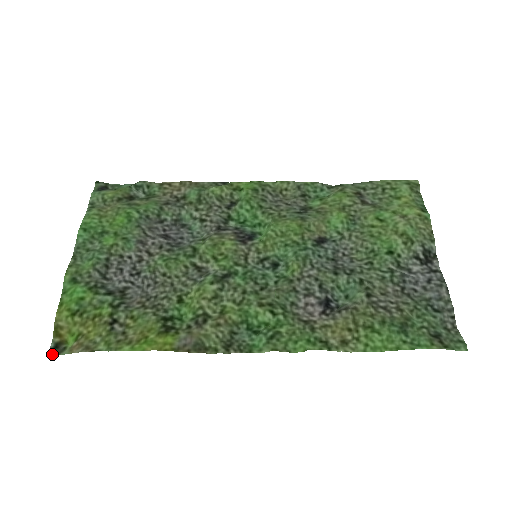
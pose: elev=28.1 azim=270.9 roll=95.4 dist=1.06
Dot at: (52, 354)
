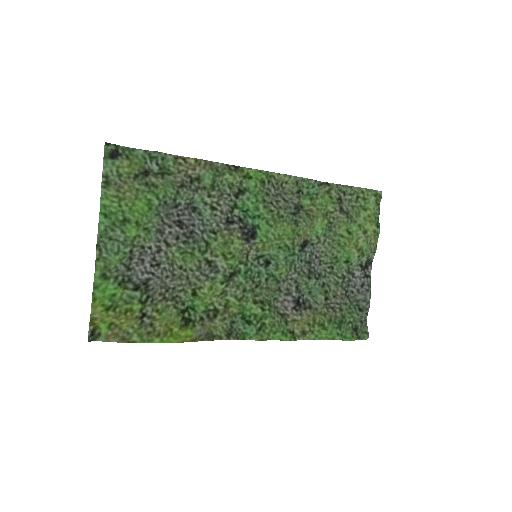
Dot at: (90, 341)
